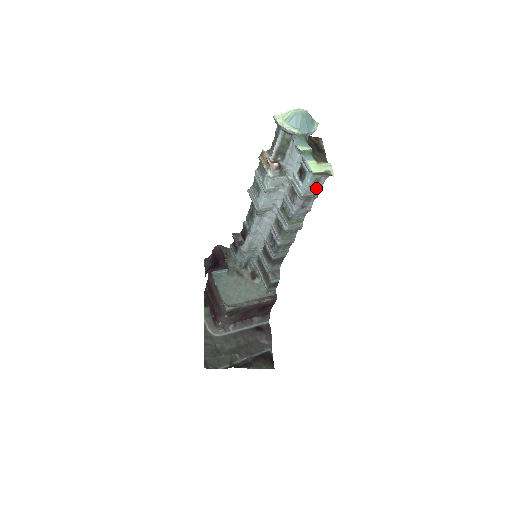
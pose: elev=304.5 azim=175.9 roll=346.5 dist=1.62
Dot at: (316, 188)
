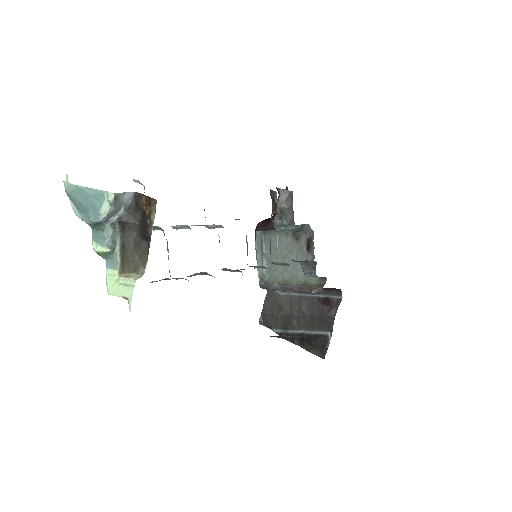
Dot at: occluded
